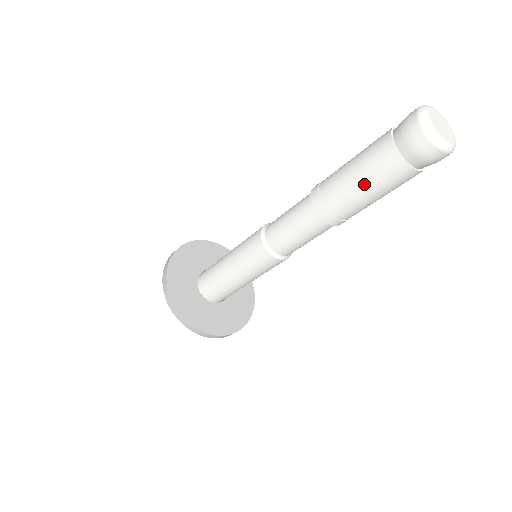
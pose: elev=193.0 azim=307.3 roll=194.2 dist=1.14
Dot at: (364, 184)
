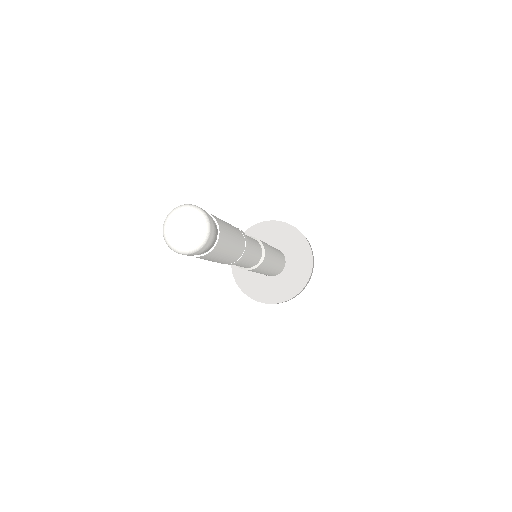
Dot at: occluded
